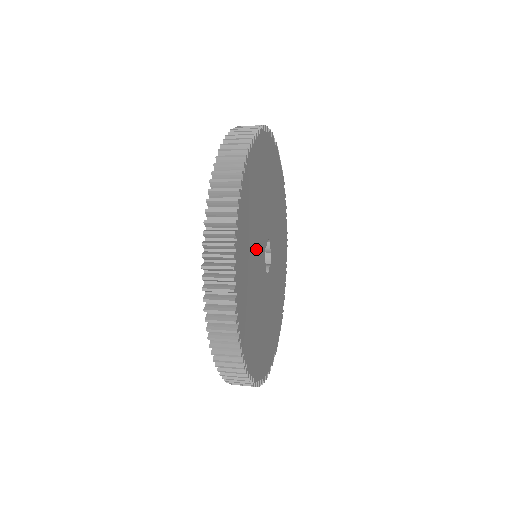
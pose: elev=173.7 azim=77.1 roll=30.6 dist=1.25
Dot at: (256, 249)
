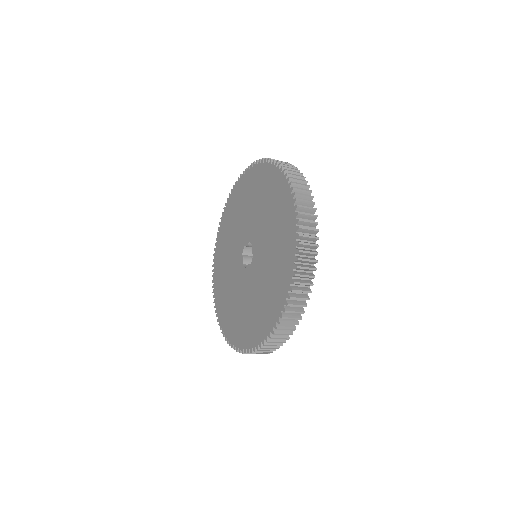
Dot at: occluded
